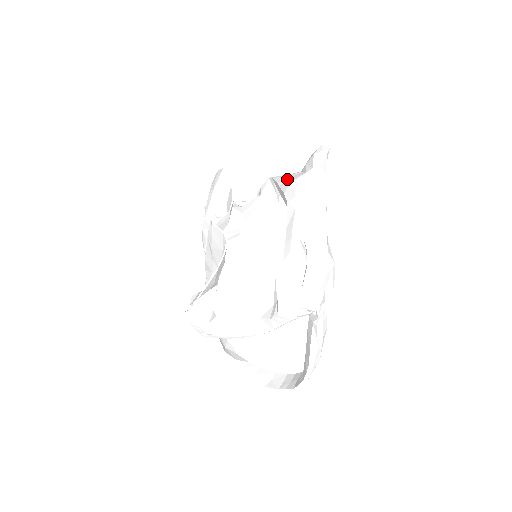
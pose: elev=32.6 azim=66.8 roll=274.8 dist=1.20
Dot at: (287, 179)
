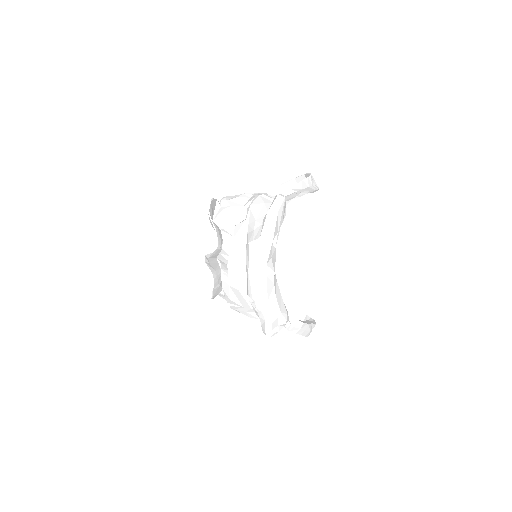
Dot at: (251, 230)
